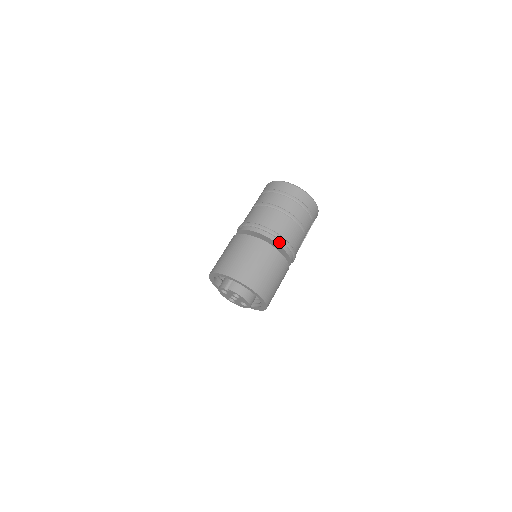
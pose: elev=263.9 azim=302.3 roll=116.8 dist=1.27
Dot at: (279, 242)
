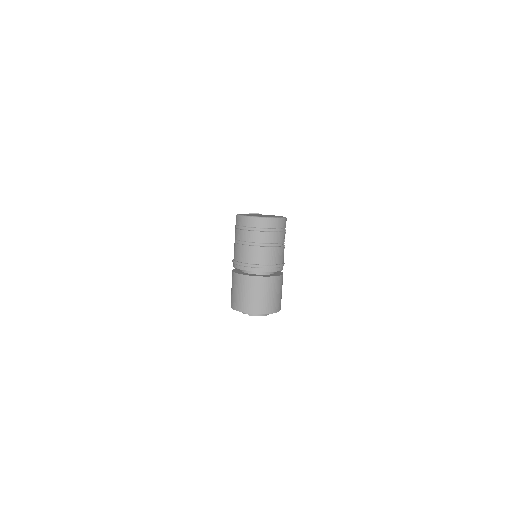
Dot at: (266, 270)
